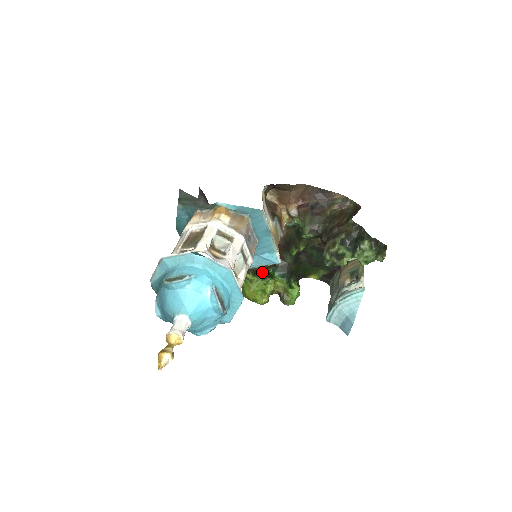
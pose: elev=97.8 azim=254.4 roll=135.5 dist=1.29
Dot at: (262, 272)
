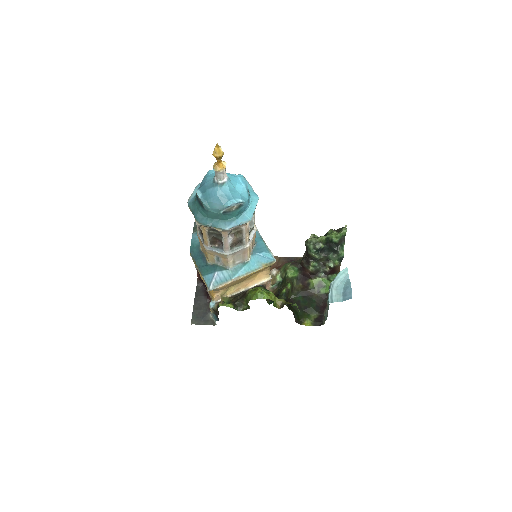
Dot at: occluded
